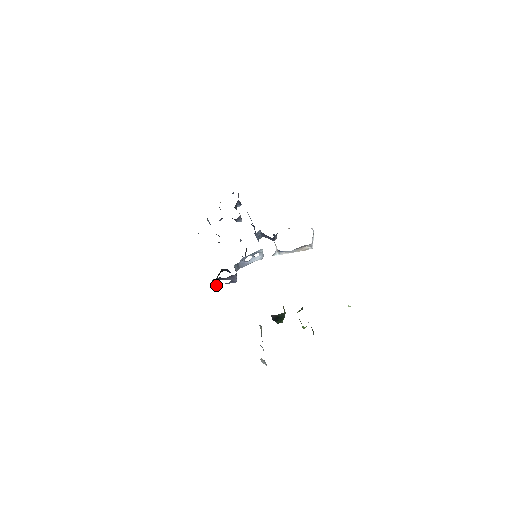
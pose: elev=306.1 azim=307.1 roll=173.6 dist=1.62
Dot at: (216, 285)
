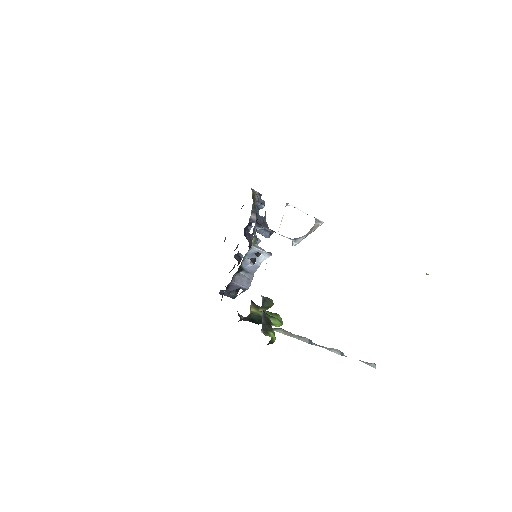
Dot at: occluded
